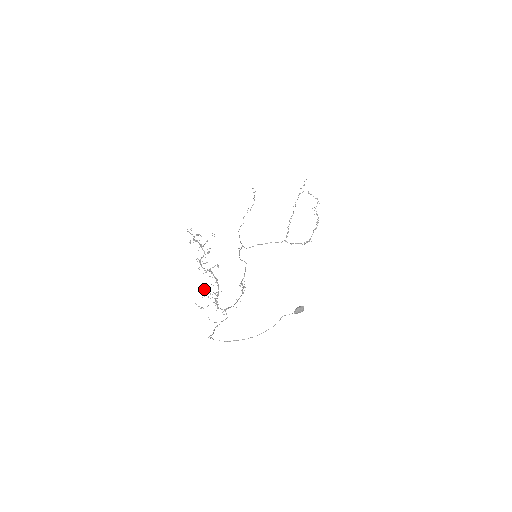
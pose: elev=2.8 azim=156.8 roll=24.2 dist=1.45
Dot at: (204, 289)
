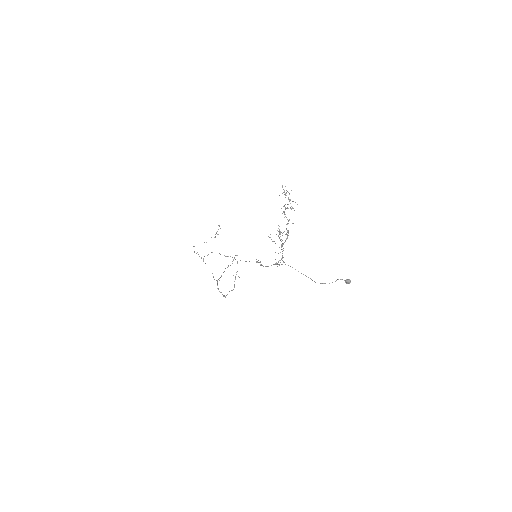
Dot at: (278, 231)
